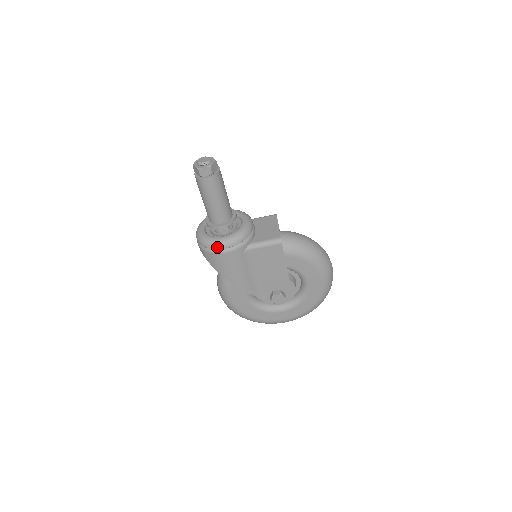
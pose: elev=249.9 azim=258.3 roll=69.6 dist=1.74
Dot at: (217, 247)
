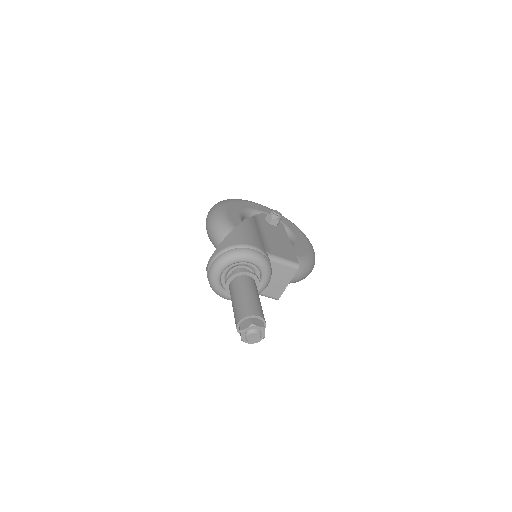
Dot at: (221, 296)
